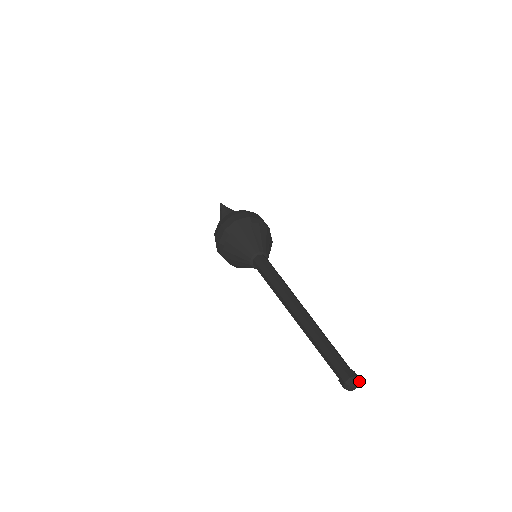
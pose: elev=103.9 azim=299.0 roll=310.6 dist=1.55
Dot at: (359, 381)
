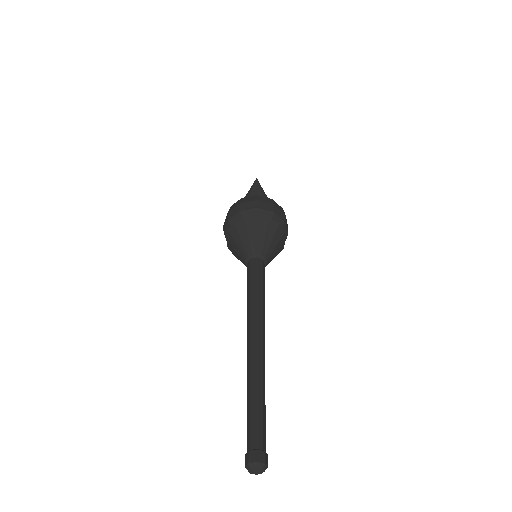
Dot at: occluded
